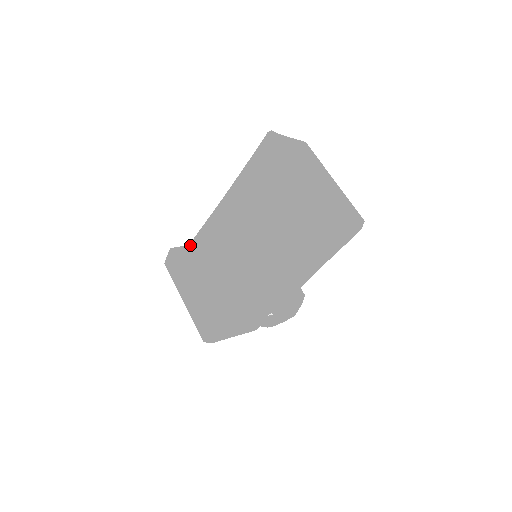
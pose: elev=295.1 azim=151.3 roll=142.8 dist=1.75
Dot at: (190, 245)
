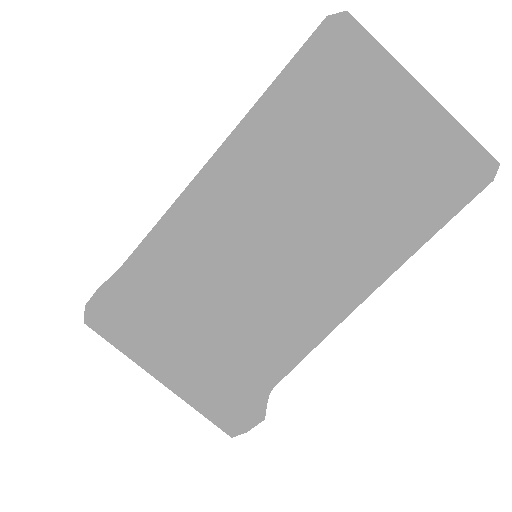
Dot at: (132, 269)
